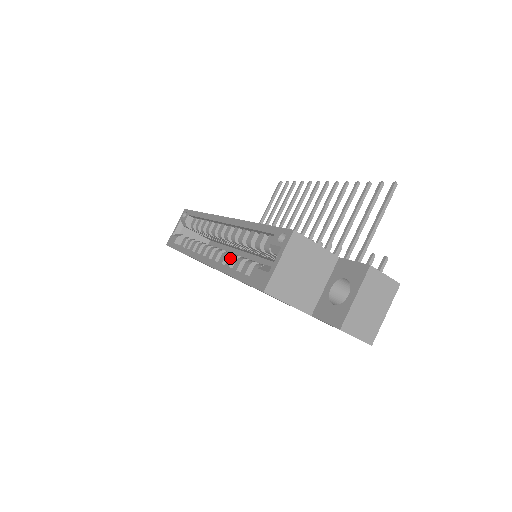
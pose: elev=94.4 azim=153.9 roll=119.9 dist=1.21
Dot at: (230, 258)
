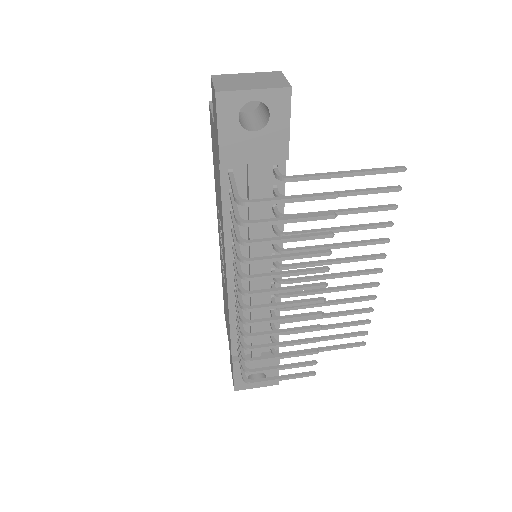
Dot at: occluded
